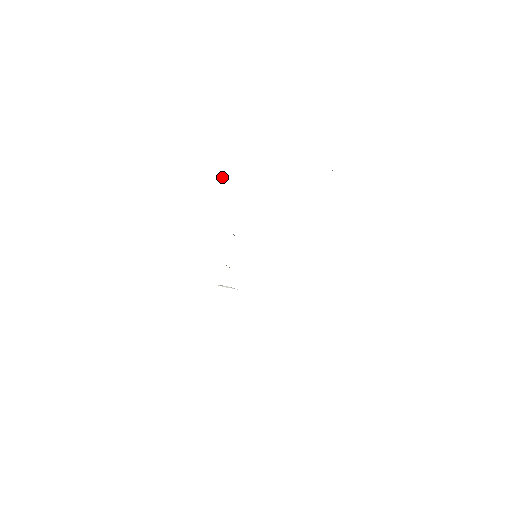
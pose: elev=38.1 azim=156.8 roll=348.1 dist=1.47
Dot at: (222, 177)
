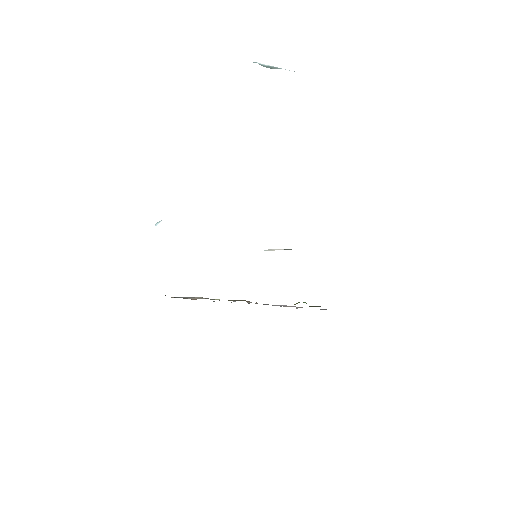
Dot at: (157, 223)
